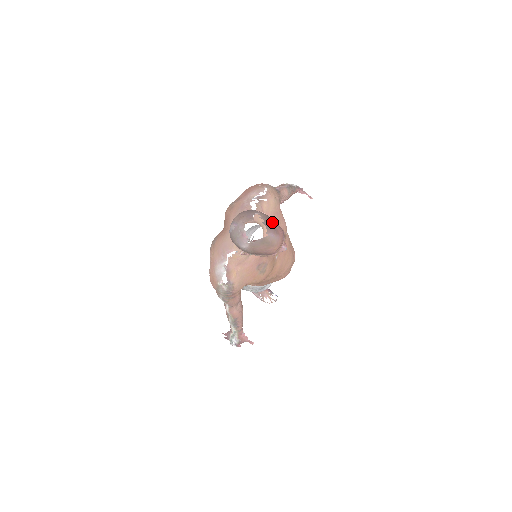
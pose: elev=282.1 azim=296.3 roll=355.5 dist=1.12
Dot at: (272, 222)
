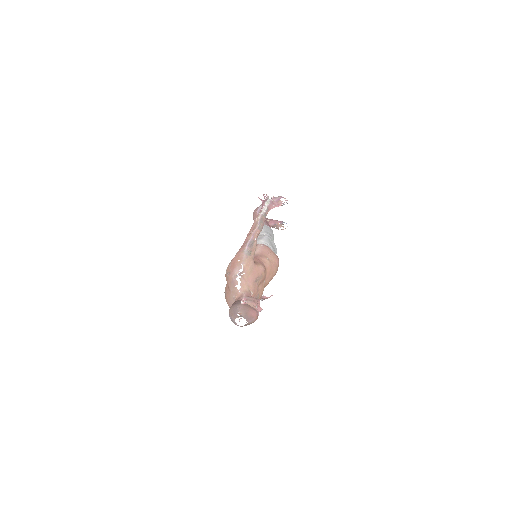
Dot at: (248, 313)
